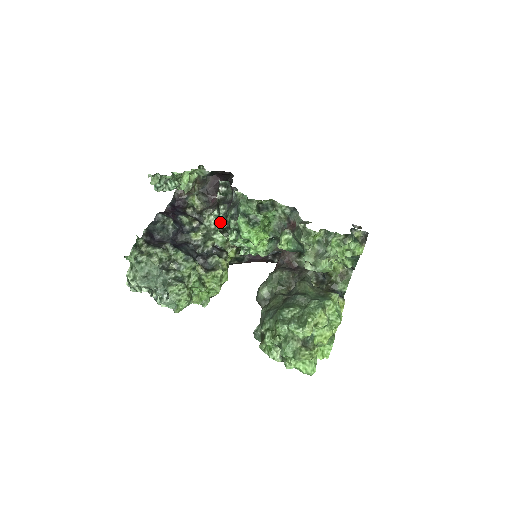
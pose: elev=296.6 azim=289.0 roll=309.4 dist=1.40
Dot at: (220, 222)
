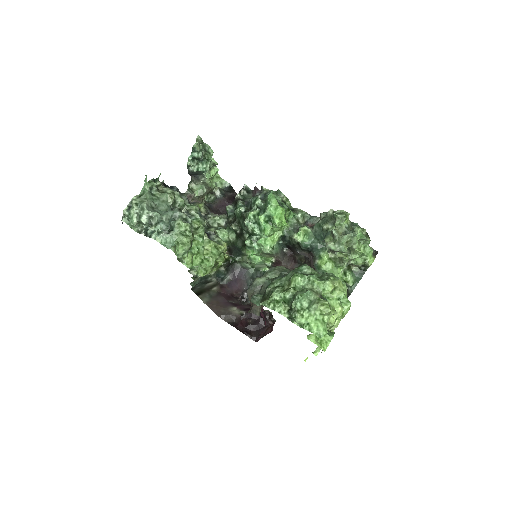
Dot at: (237, 209)
